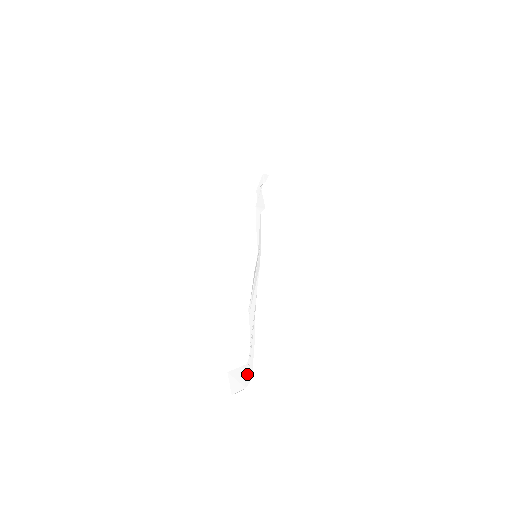
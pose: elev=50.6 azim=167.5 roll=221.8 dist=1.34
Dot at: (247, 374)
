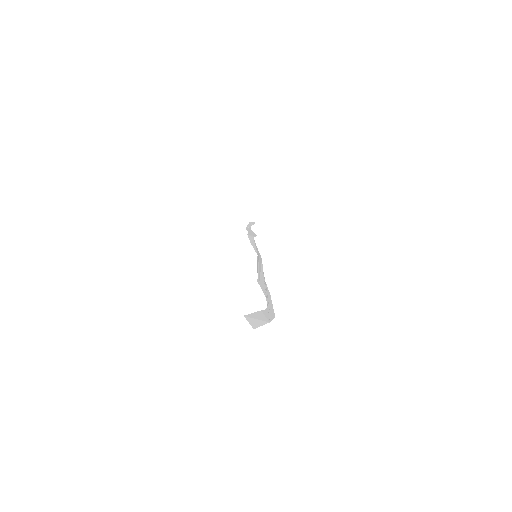
Dot at: (268, 314)
